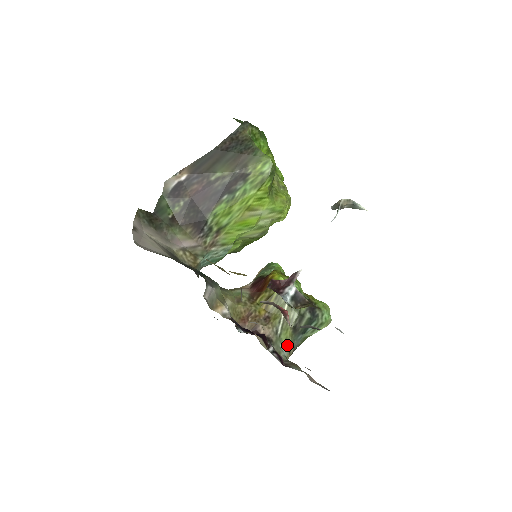
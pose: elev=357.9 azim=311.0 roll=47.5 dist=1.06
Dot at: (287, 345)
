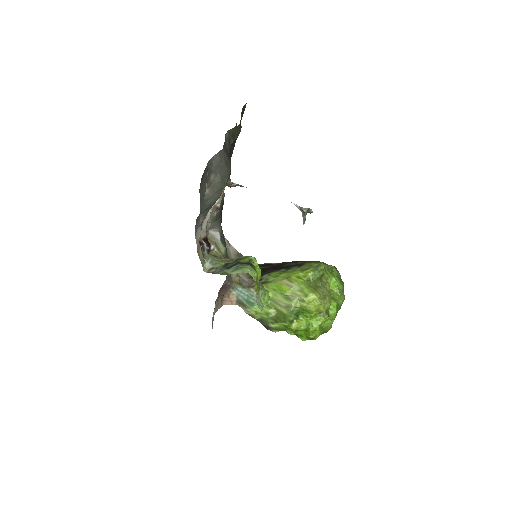
Dot at: (213, 265)
